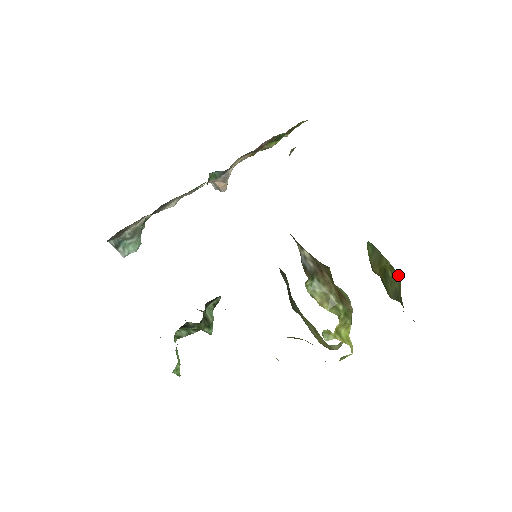
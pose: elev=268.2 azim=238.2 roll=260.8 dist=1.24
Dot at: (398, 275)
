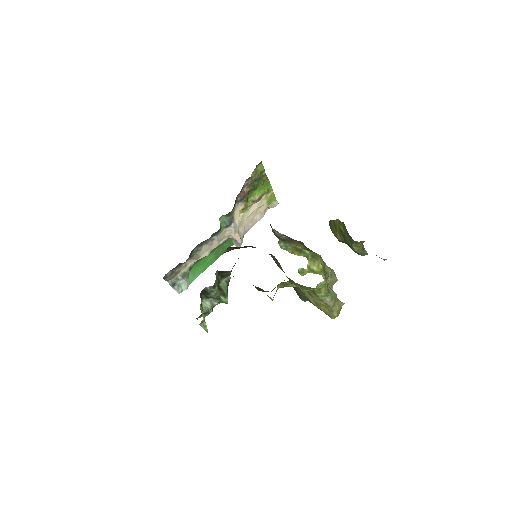
Dot at: (342, 222)
